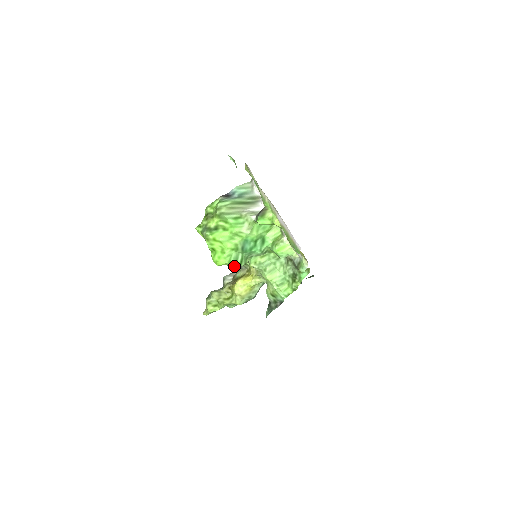
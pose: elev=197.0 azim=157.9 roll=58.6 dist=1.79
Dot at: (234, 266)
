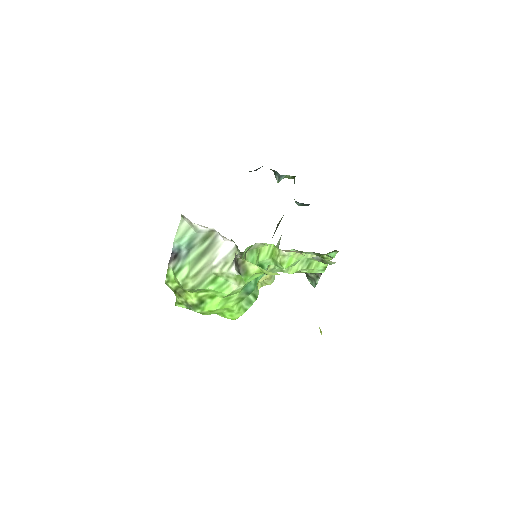
Dot at: (251, 304)
